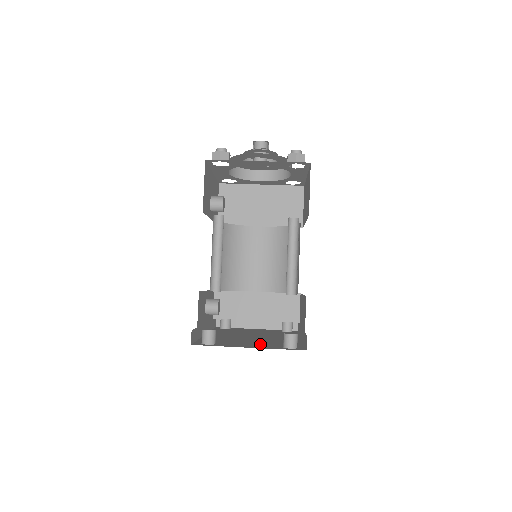
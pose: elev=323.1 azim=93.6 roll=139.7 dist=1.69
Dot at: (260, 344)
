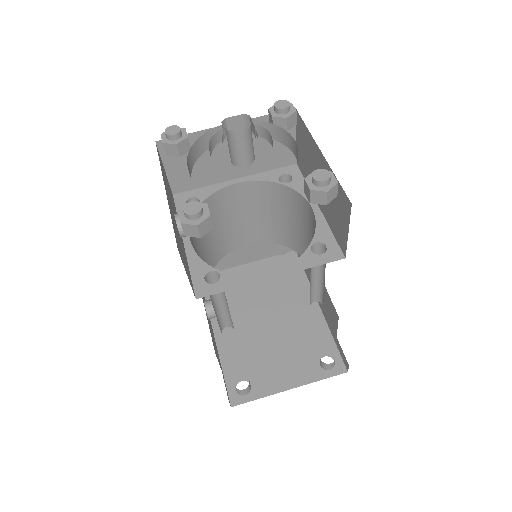
Dot at: (292, 361)
